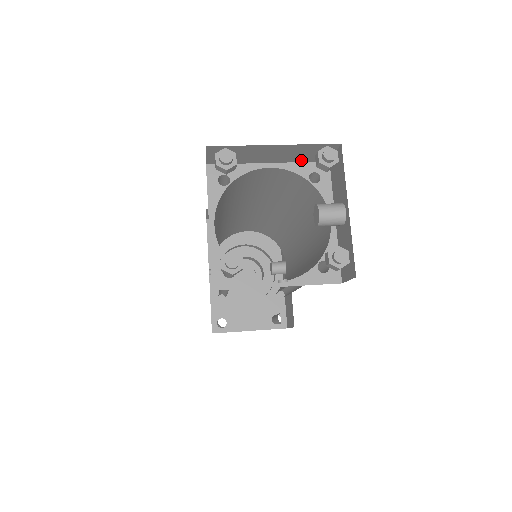
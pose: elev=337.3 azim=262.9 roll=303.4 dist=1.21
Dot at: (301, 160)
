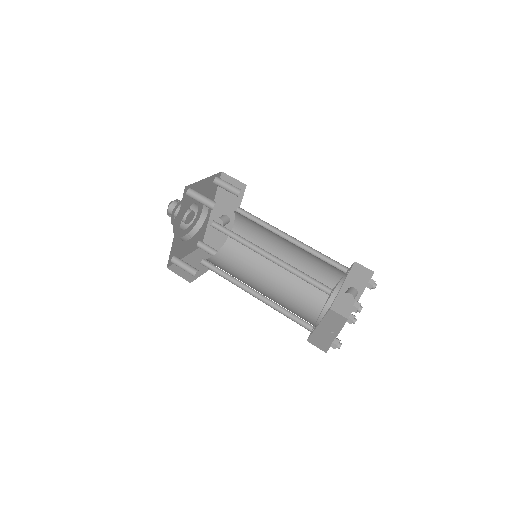
Dot at: occluded
